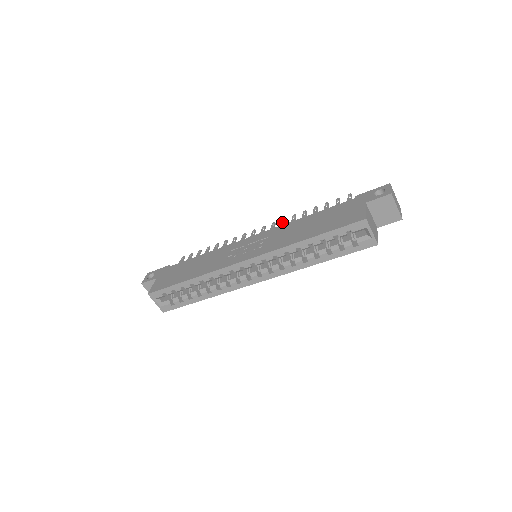
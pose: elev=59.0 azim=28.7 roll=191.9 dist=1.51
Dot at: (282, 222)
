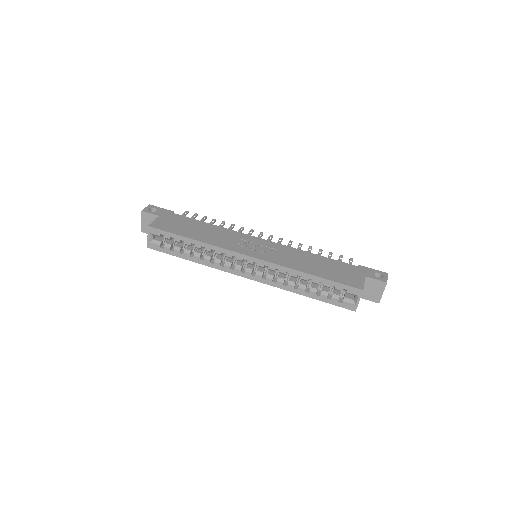
Dot at: occluded
